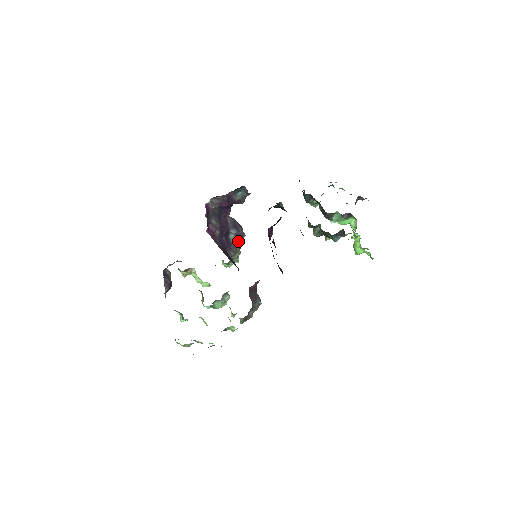
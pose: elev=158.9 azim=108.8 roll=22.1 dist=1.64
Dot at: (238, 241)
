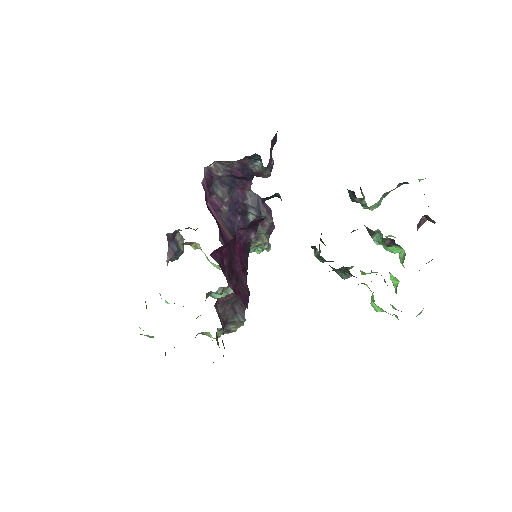
Dot at: (260, 226)
